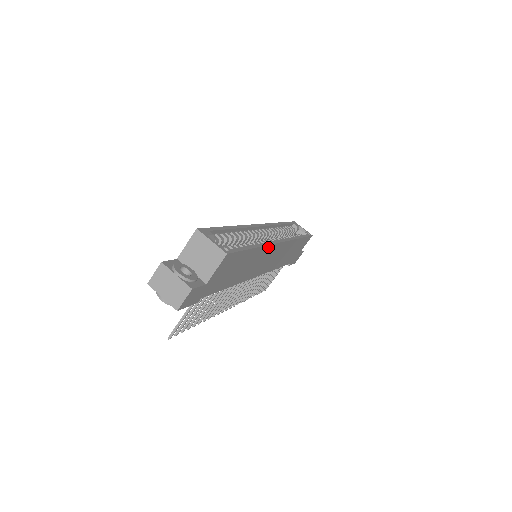
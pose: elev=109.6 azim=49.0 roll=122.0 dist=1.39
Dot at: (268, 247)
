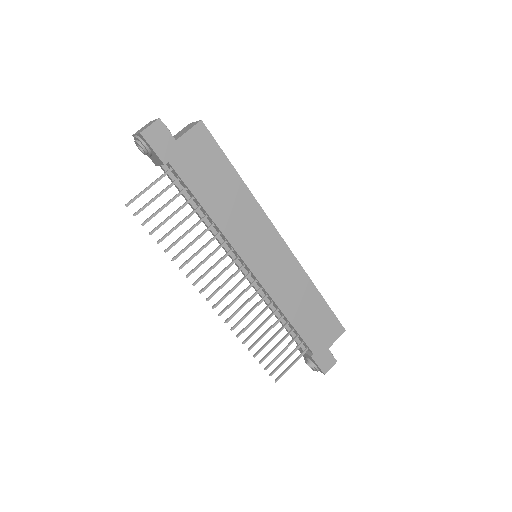
Dot at: (261, 212)
